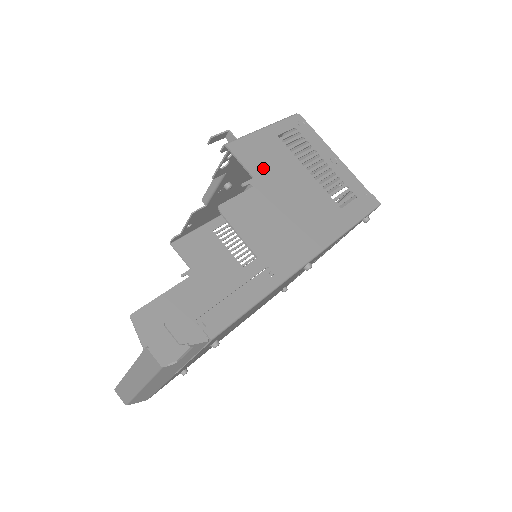
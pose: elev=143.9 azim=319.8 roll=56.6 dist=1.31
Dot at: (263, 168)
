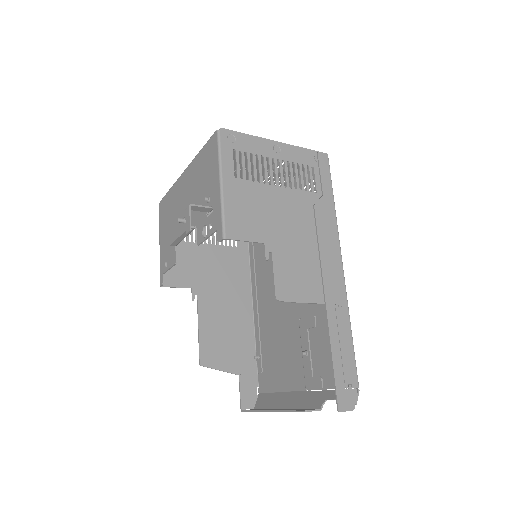
Dot at: (259, 226)
